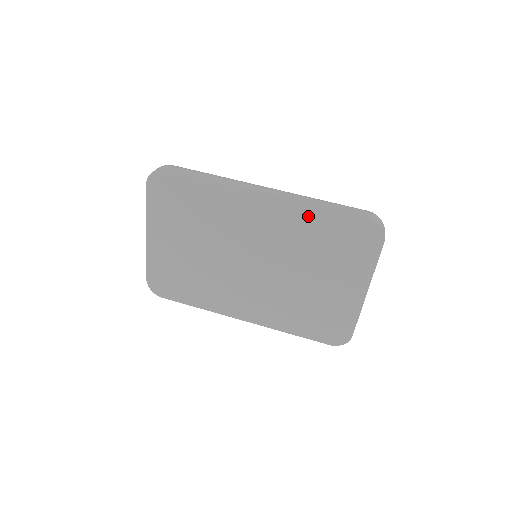
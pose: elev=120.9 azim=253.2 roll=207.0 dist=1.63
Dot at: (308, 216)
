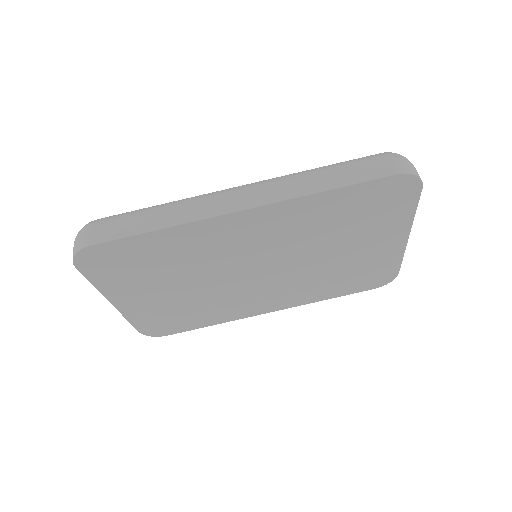
Dot at: (313, 206)
